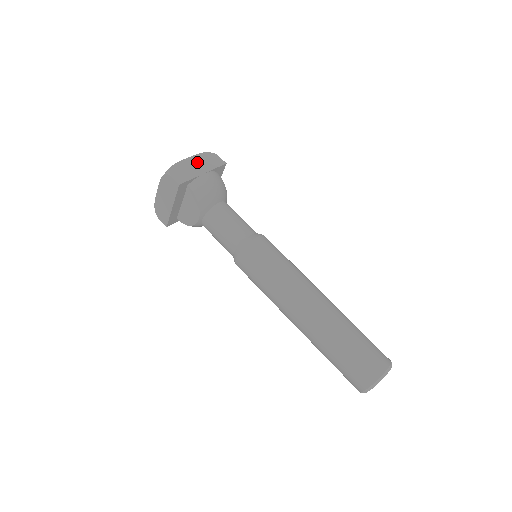
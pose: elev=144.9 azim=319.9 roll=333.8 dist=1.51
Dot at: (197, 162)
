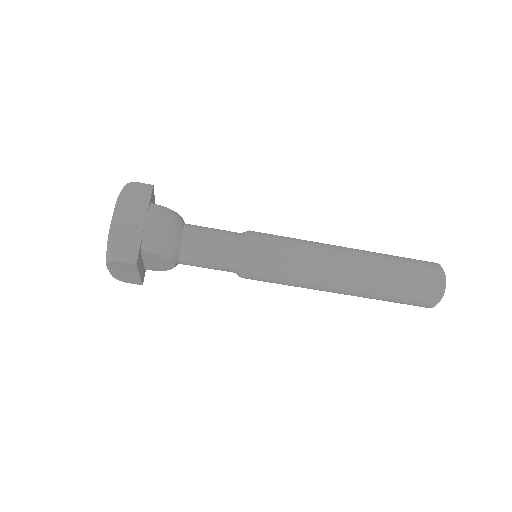
Dot at: (126, 214)
